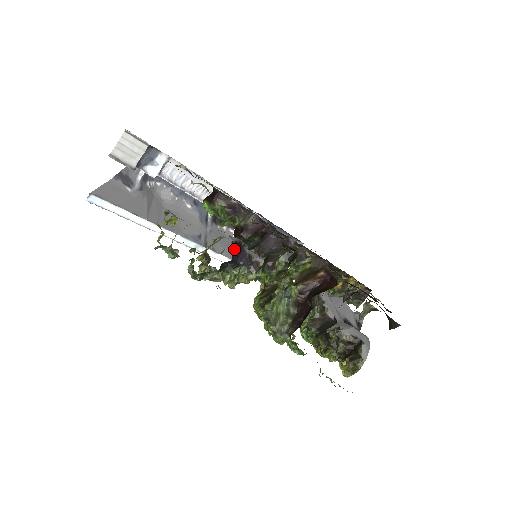
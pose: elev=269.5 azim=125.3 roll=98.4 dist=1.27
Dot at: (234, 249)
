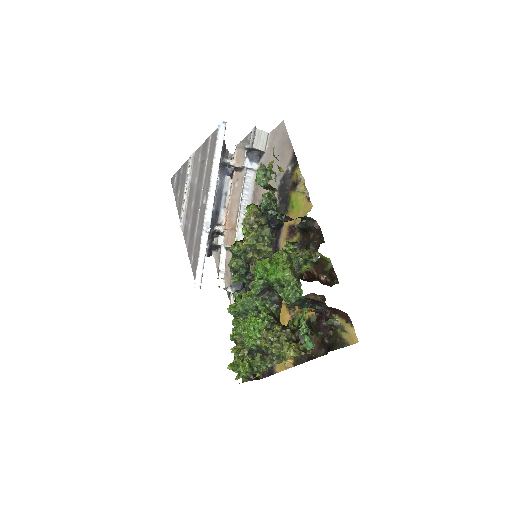
Dot at: (280, 223)
